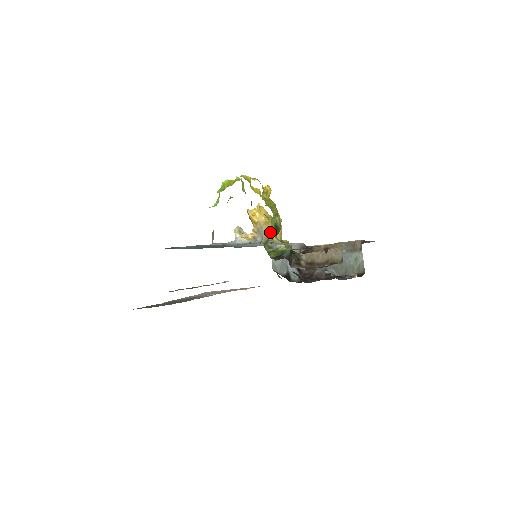
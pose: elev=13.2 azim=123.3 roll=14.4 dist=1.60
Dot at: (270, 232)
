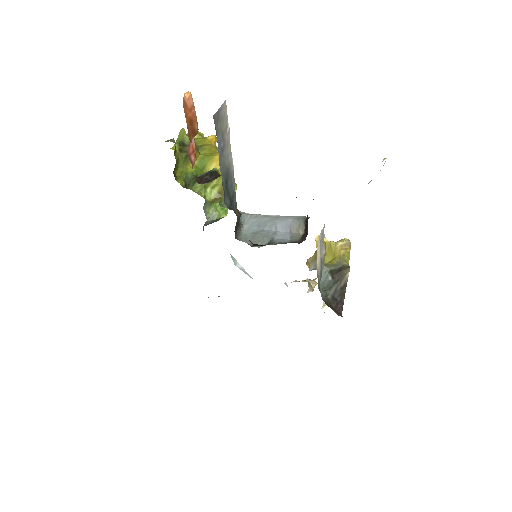
Dot at: (328, 257)
